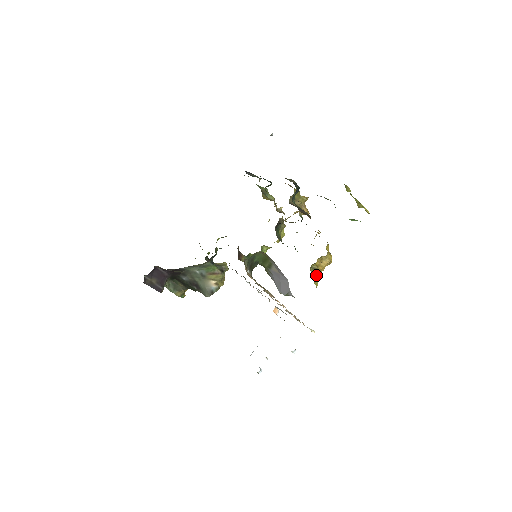
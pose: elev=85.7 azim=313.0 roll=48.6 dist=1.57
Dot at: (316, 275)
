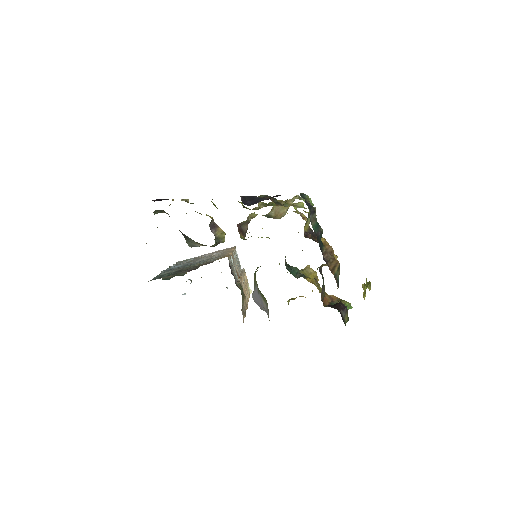
Dot at: occluded
